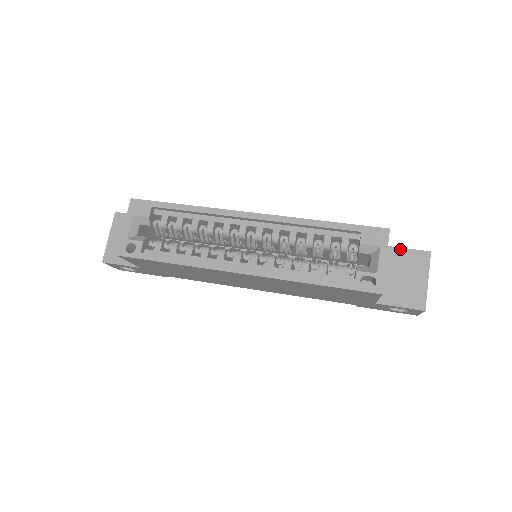
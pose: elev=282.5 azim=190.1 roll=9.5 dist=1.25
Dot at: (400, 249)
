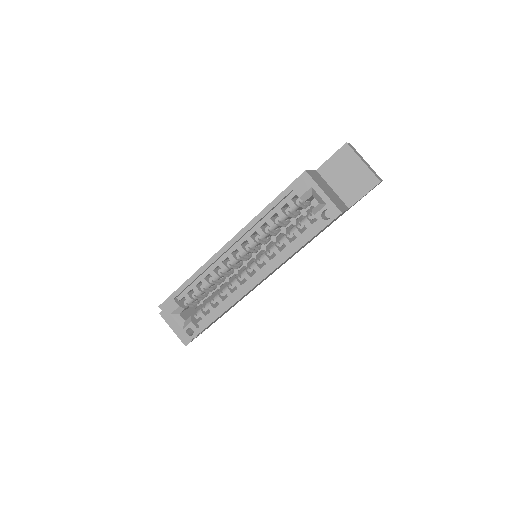
Dot at: (328, 161)
